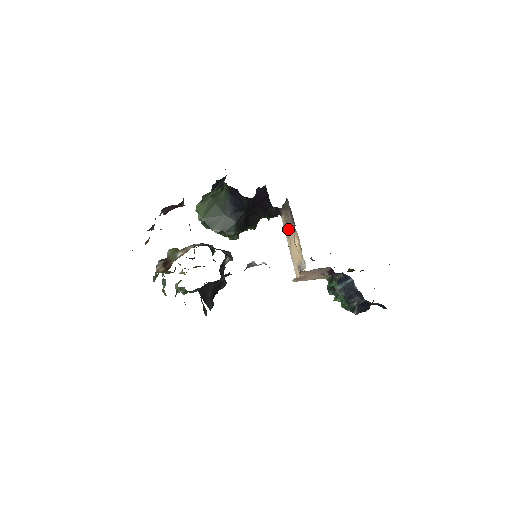
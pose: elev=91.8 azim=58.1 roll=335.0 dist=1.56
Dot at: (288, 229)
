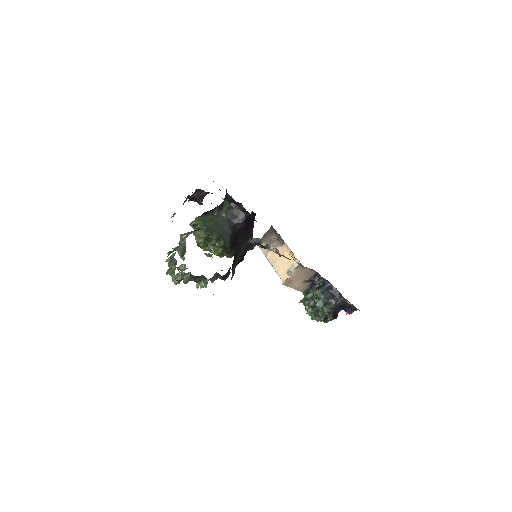
Dot at: occluded
